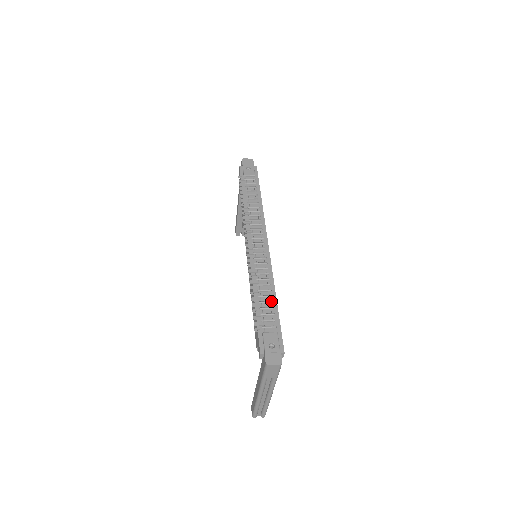
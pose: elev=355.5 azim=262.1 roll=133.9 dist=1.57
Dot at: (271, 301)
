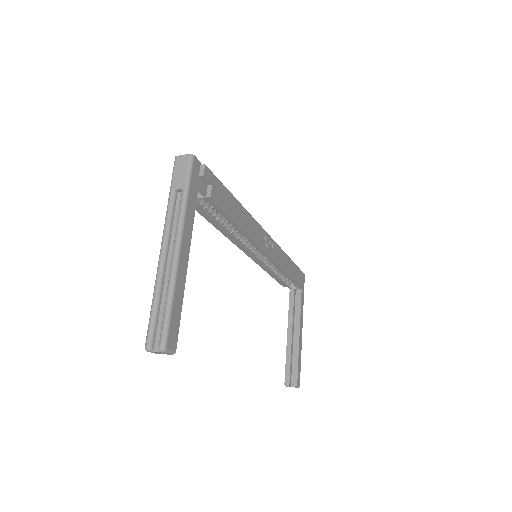
Dot at: occluded
